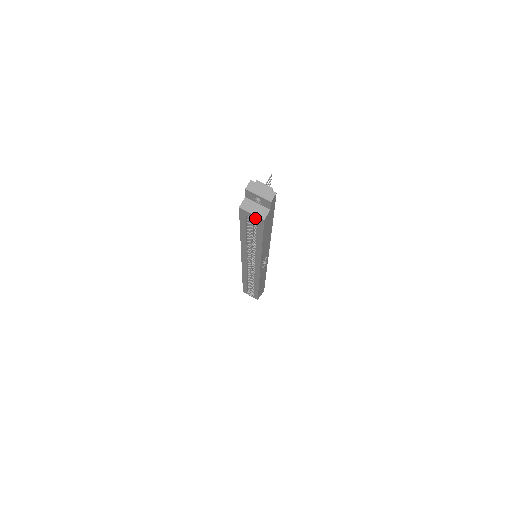
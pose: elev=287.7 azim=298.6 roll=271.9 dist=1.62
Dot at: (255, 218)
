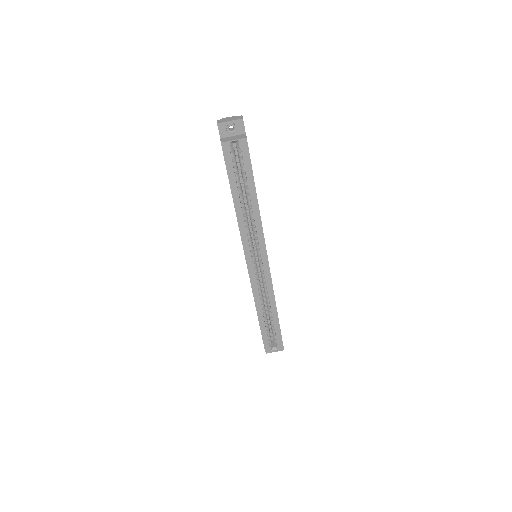
Dot at: (238, 146)
